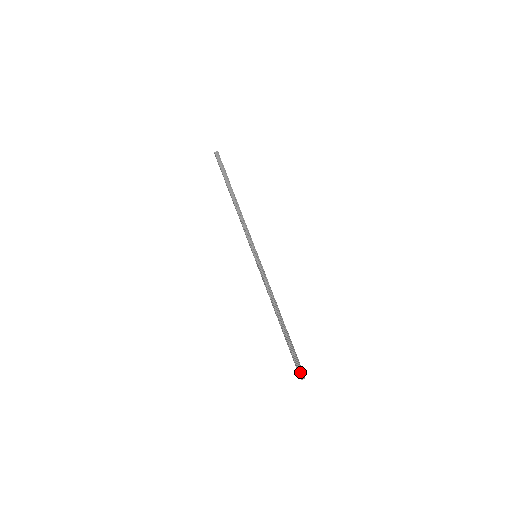
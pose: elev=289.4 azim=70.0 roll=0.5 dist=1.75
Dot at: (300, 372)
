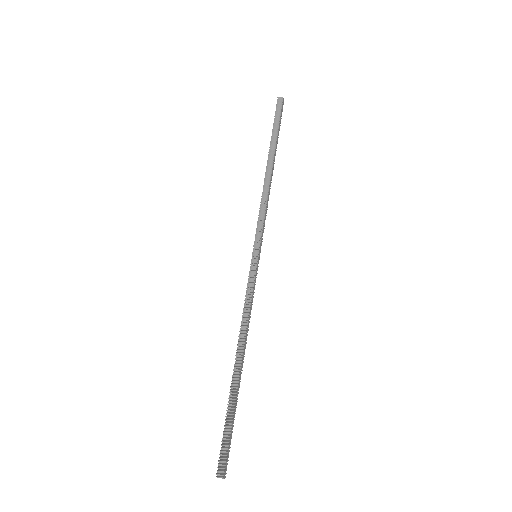
Dot at: (220, 464)
